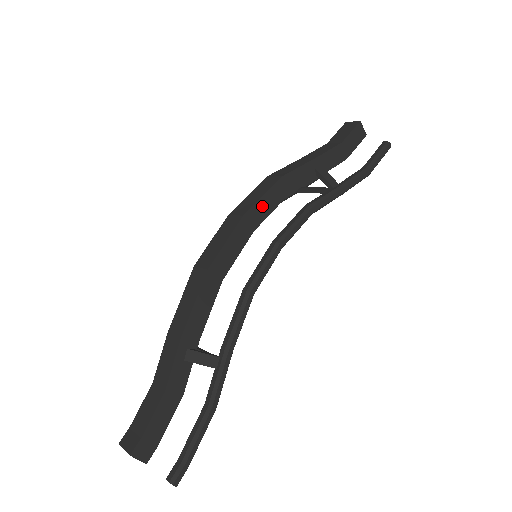
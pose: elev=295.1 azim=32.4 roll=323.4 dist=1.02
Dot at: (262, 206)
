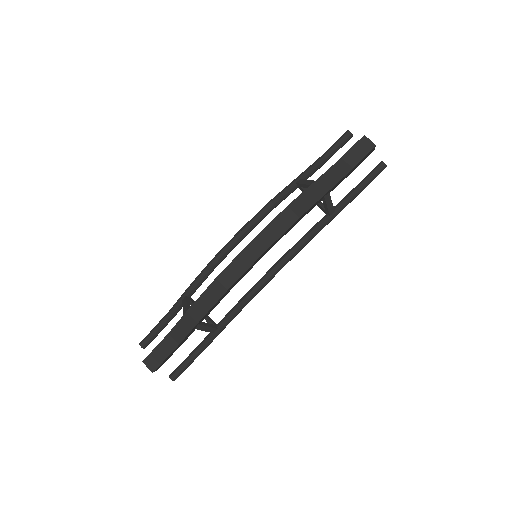
Dot at: (277, 241)
